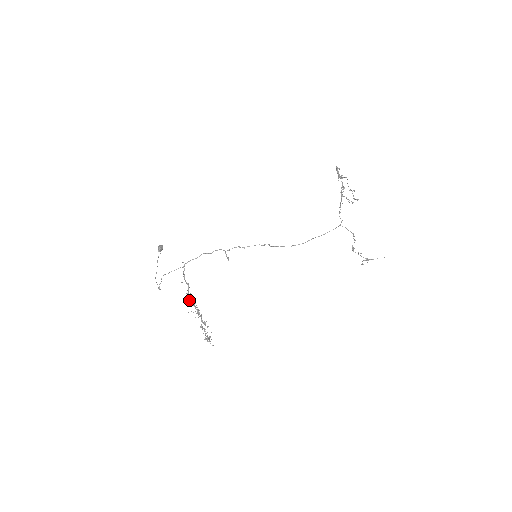
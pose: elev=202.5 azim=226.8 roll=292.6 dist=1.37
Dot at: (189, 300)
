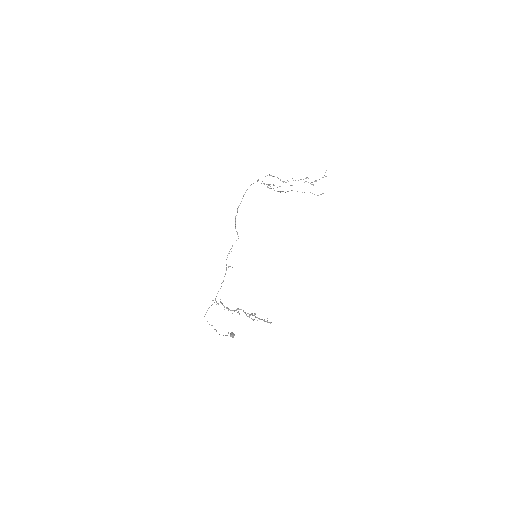
Dot at: occluded
